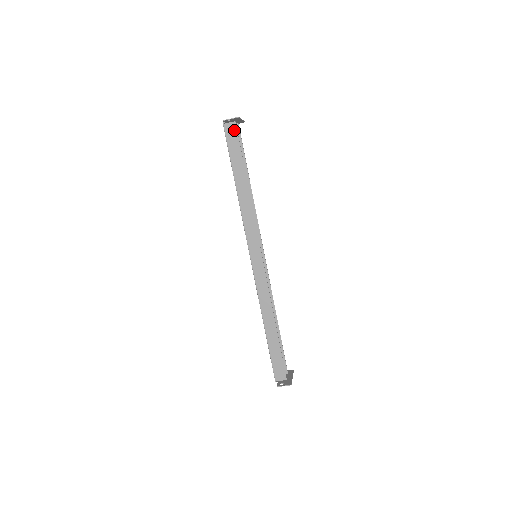
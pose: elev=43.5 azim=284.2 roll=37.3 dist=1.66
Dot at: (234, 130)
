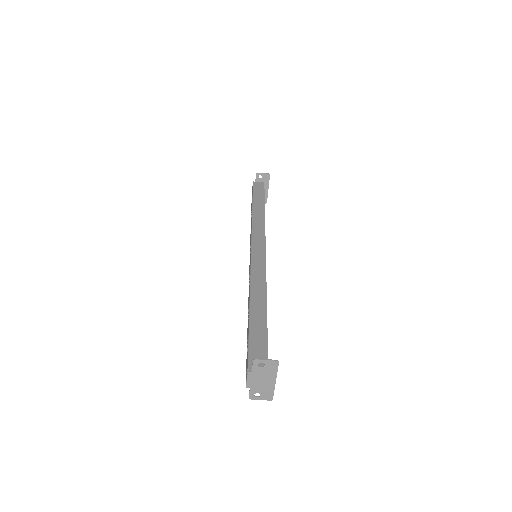
Dot at: (262, 185)
